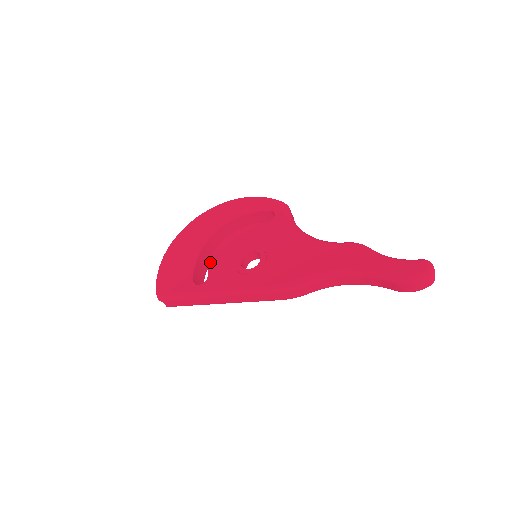
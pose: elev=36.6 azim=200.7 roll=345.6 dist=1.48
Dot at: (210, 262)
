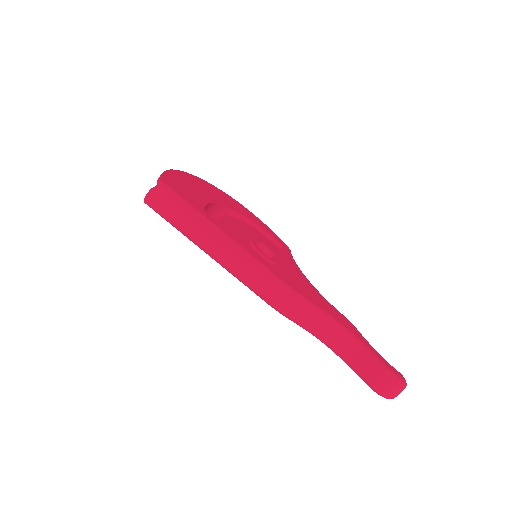
Dot at: (224, 216)
